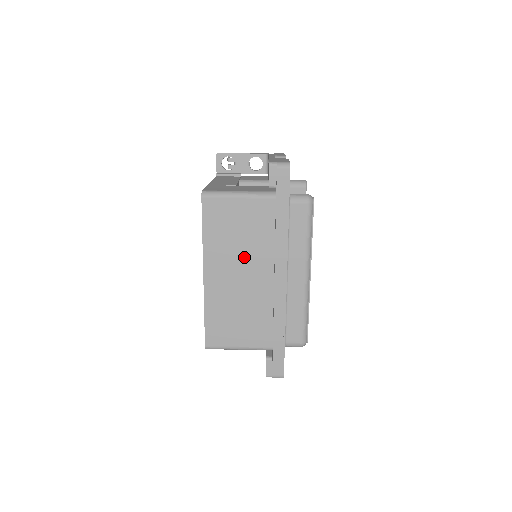
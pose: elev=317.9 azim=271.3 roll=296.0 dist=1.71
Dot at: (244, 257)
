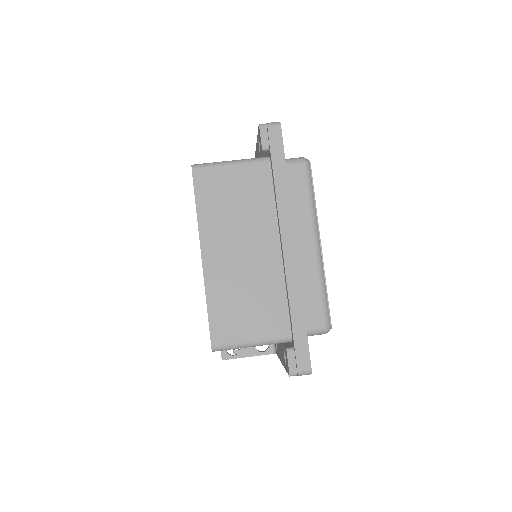
Dot at: (245, 229)
